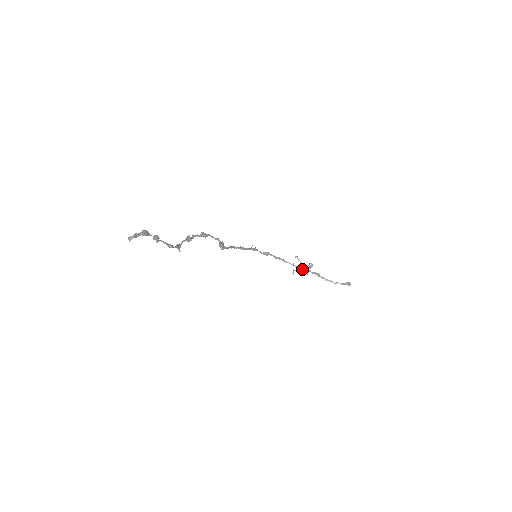
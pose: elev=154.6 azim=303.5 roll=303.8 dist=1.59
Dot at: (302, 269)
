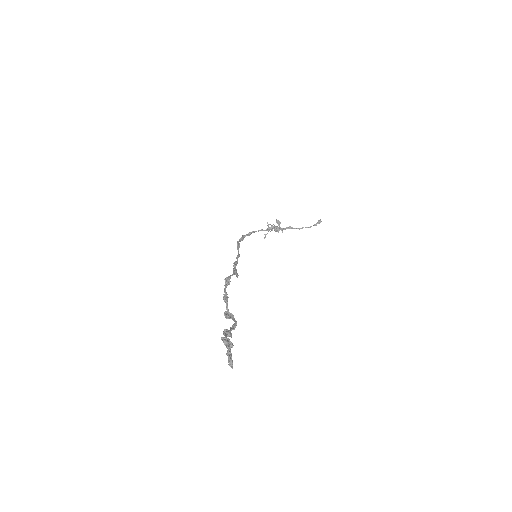
Dot at: (275, 231)
